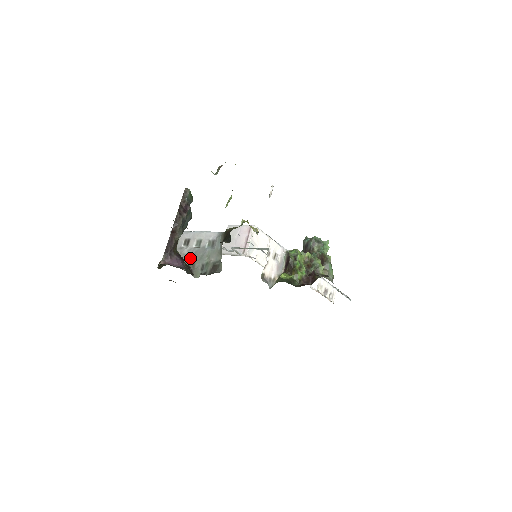
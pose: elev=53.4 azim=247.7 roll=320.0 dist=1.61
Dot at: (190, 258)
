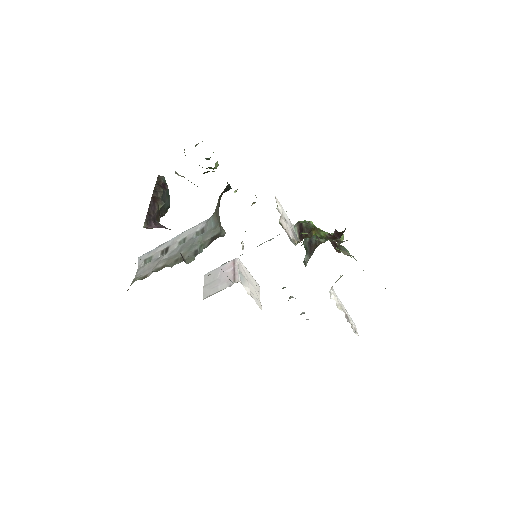
Dot at: (174, 256)
